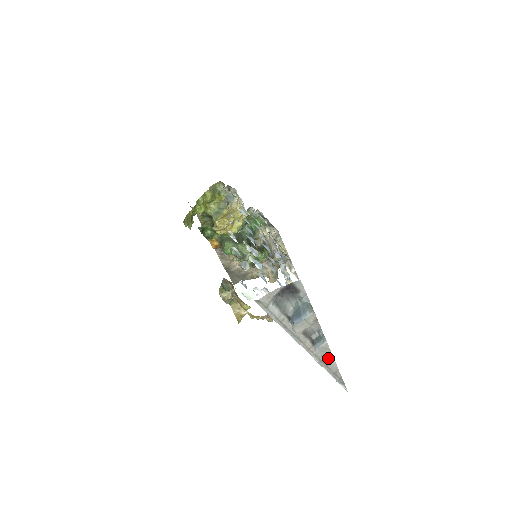
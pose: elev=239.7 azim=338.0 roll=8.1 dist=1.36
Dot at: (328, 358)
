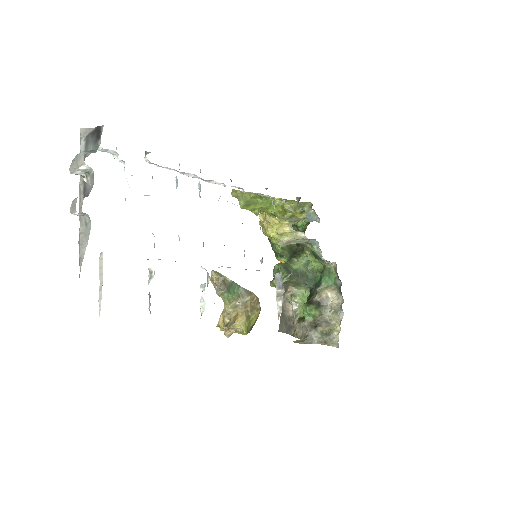
Dot at: (85, 236)
